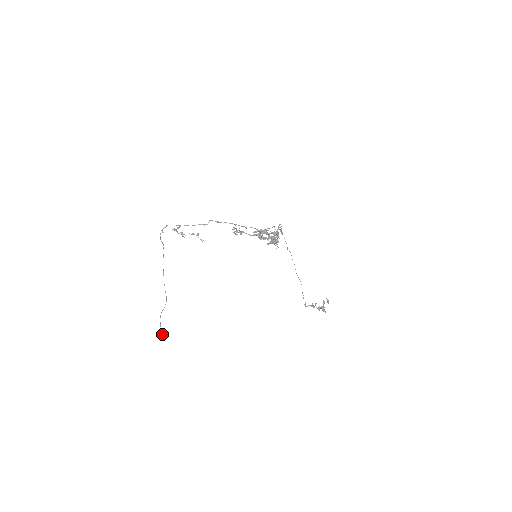
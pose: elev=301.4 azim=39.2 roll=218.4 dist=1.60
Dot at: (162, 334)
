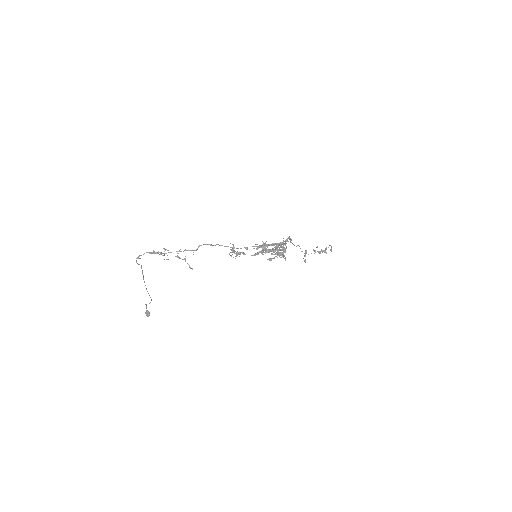
Dot at: (149, 315)
